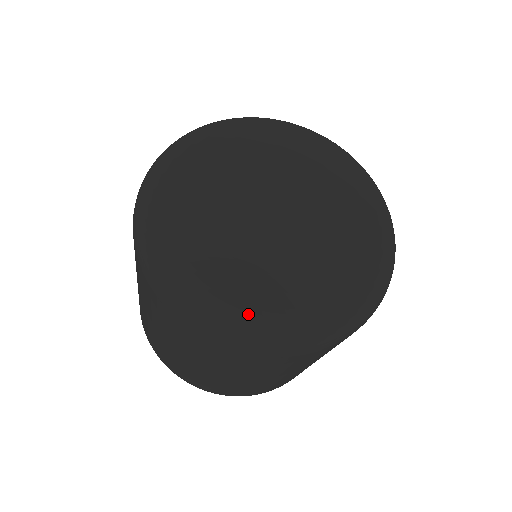
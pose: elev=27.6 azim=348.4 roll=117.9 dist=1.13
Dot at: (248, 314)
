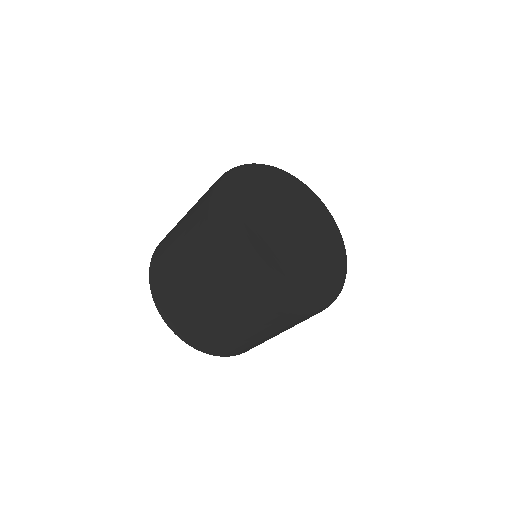
Dot at: (312, 293)
